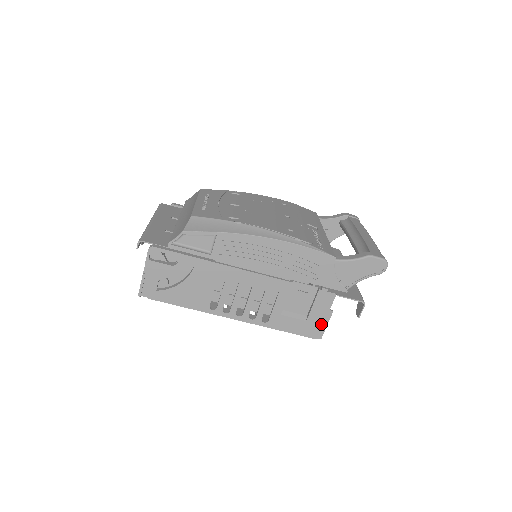
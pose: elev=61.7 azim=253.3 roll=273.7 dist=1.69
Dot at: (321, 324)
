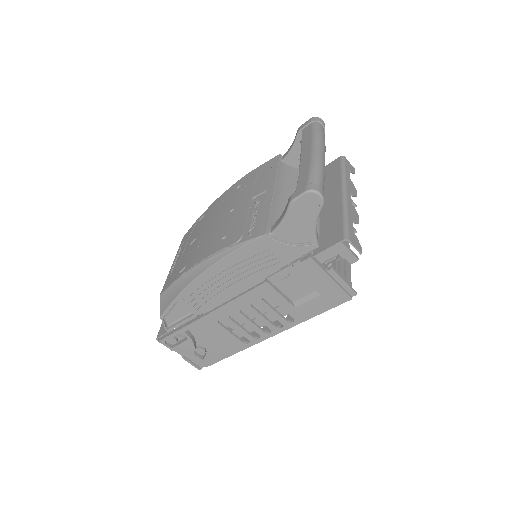
Dot at: (336, 287)
